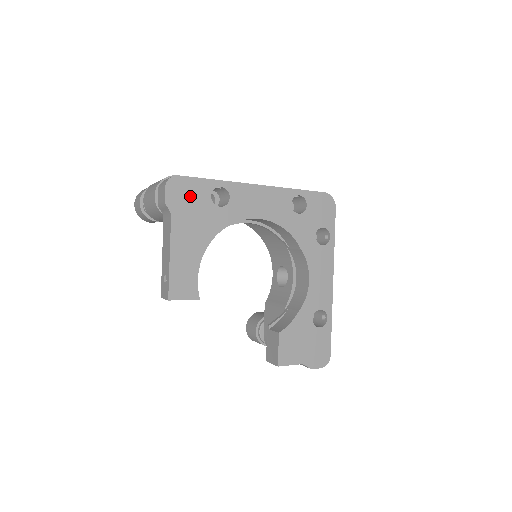
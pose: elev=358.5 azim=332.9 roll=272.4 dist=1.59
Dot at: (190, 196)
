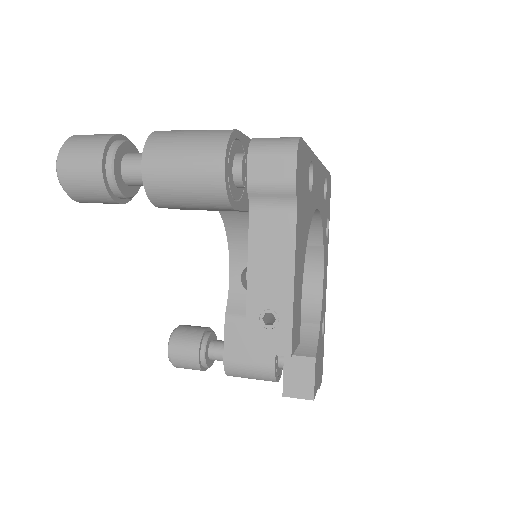
Dot at: (303, 175)
